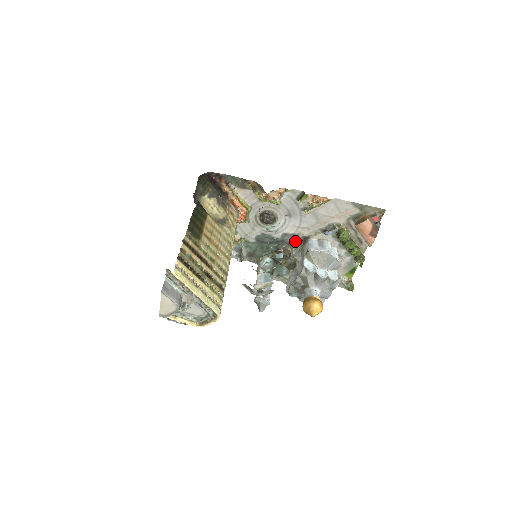
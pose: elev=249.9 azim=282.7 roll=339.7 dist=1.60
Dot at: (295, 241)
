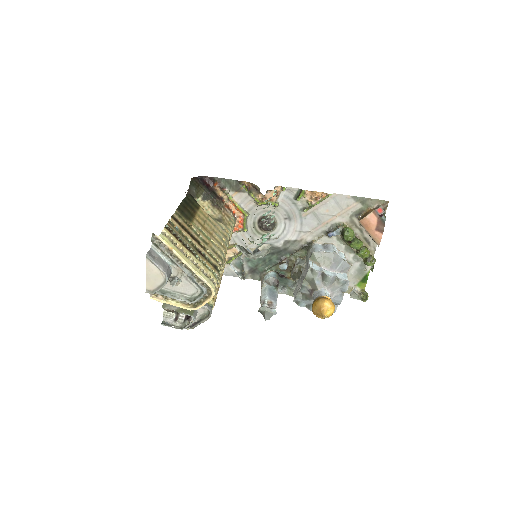
Dot at: (298, 249)
